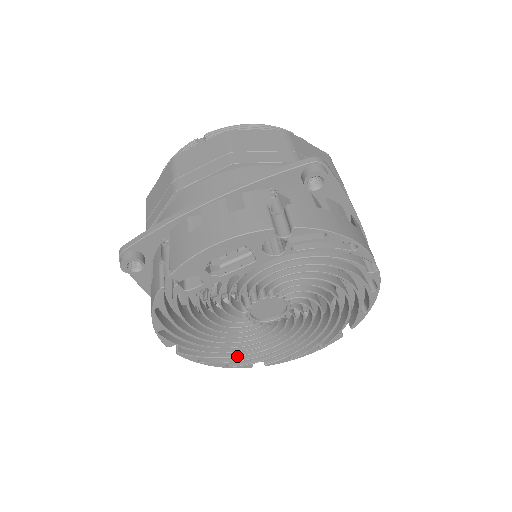
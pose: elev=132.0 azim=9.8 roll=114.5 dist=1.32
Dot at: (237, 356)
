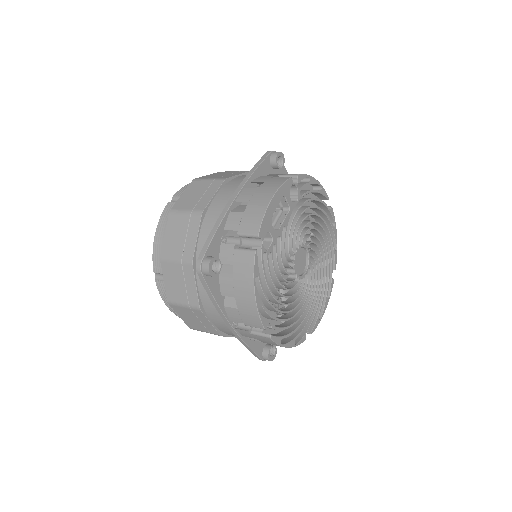
Dot at: (297, 327)
